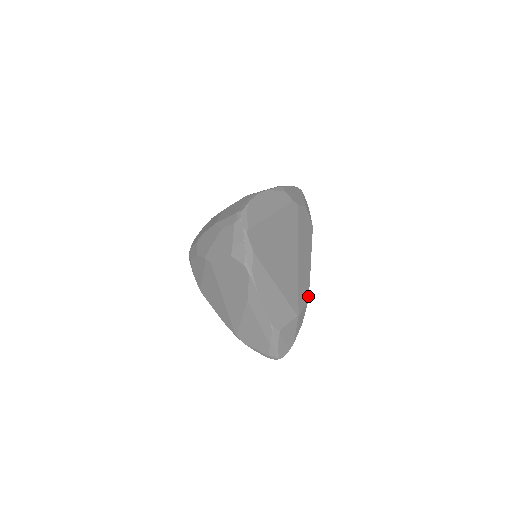
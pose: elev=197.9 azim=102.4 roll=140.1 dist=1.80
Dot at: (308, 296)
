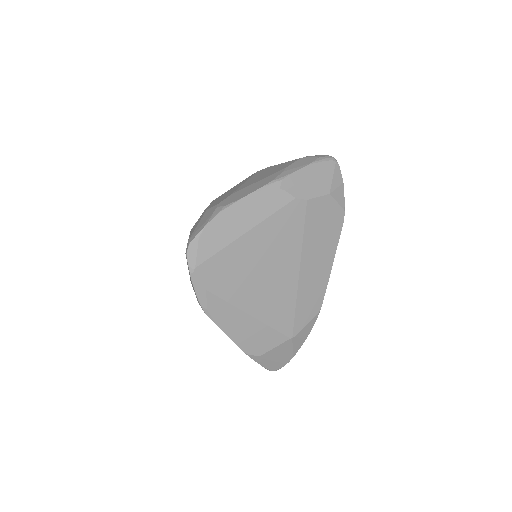
Dot at: (320, 308)
